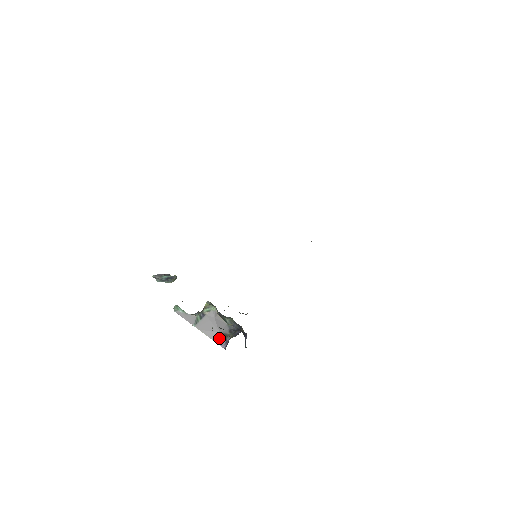
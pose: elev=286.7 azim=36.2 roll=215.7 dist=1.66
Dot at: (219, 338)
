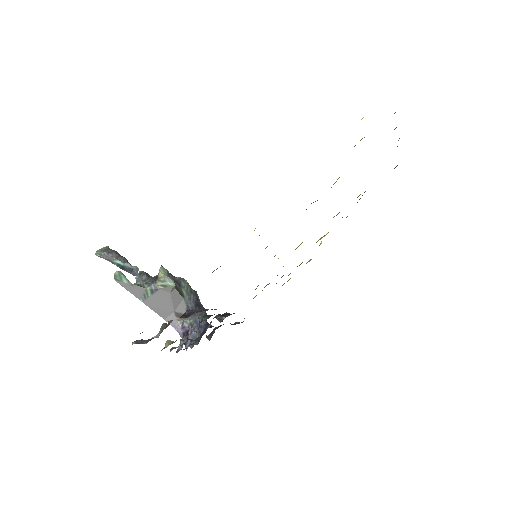
Dot at: (173, 318)
